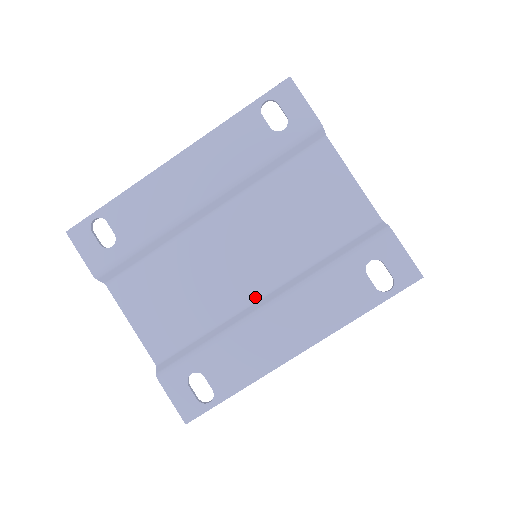
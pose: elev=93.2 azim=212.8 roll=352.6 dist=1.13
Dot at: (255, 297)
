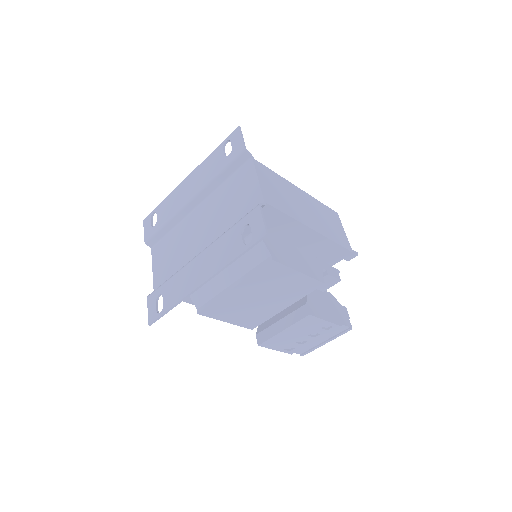
Dot at: occluded
